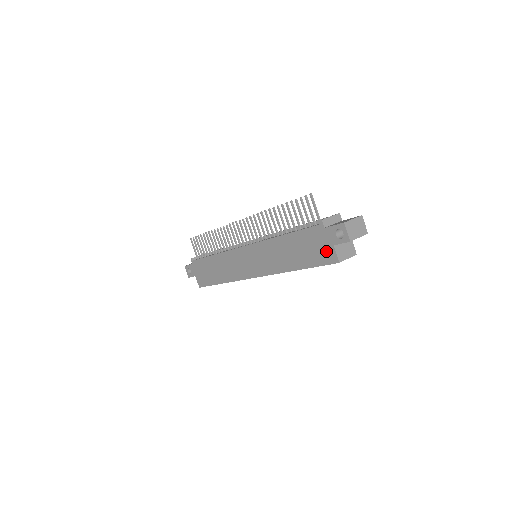
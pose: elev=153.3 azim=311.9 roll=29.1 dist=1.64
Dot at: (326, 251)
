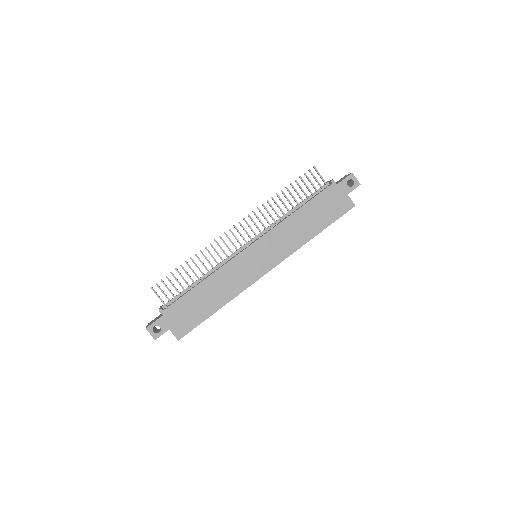
Dot at: (342, 202)
